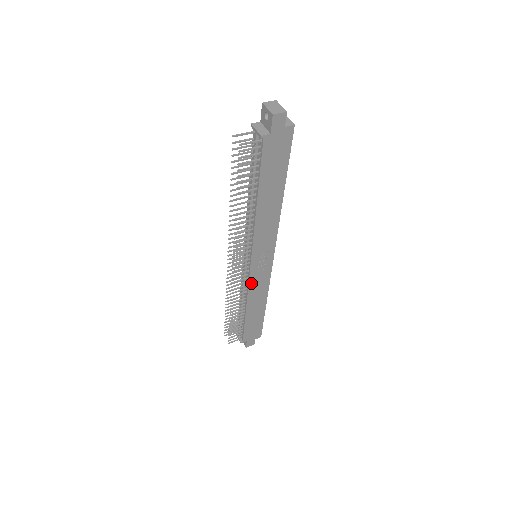
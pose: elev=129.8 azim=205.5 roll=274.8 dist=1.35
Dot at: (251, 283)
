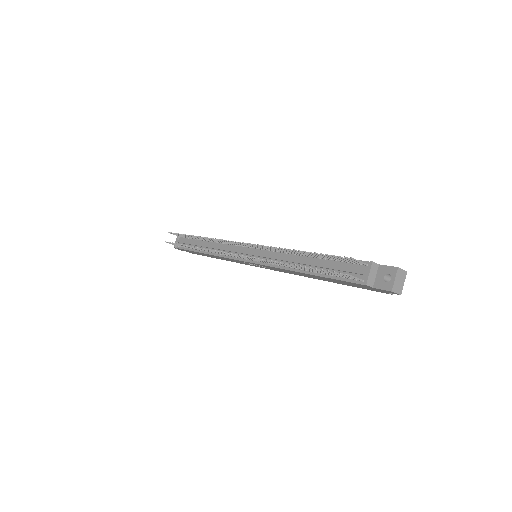
Dot at: (230, 259)
